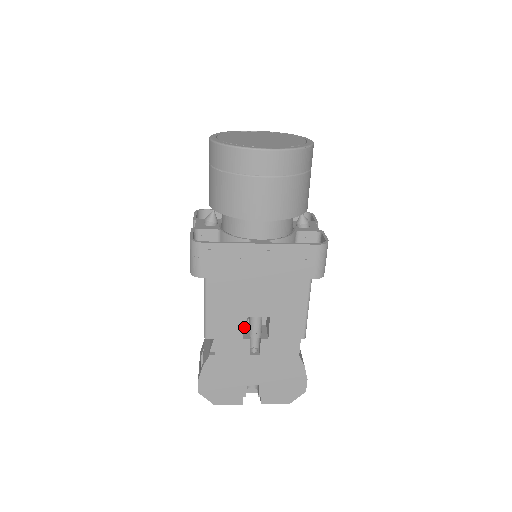
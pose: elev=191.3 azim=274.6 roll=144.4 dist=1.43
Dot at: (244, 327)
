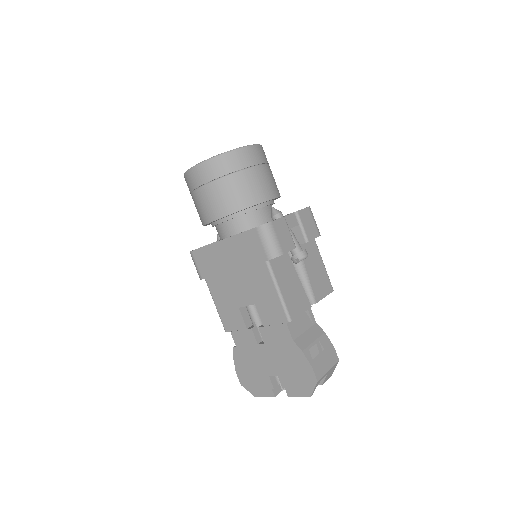
Dot at: occluded
